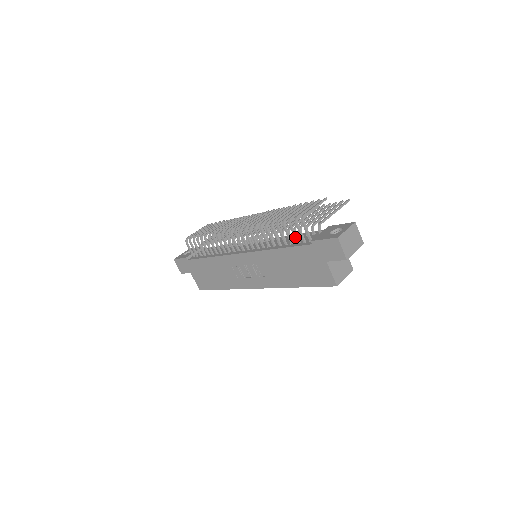
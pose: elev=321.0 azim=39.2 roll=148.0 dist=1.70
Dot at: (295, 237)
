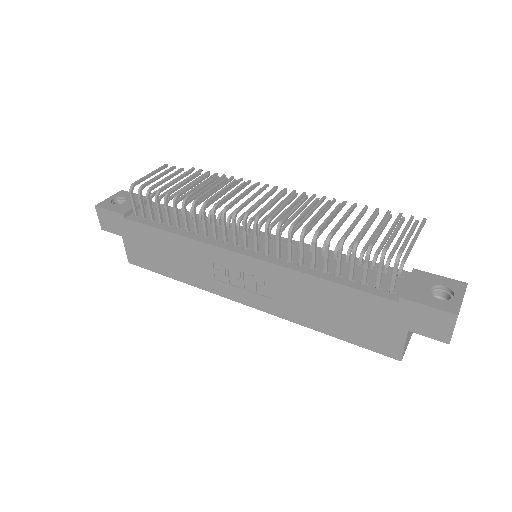
Dot at: (365, 275)
